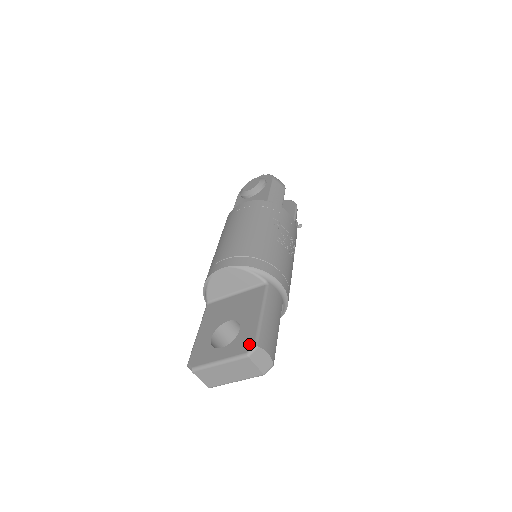
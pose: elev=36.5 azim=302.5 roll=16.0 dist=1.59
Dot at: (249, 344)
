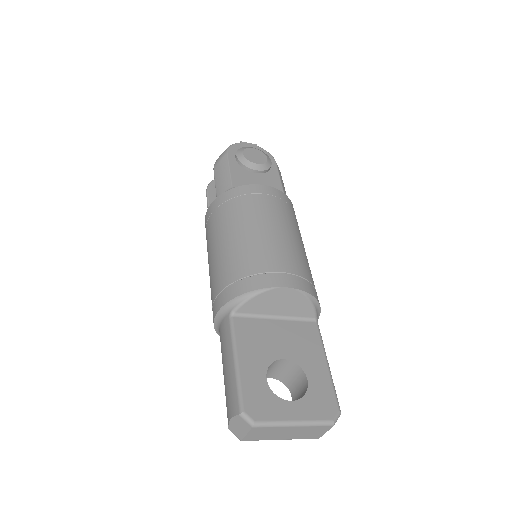
Dot at: (332, 408)
